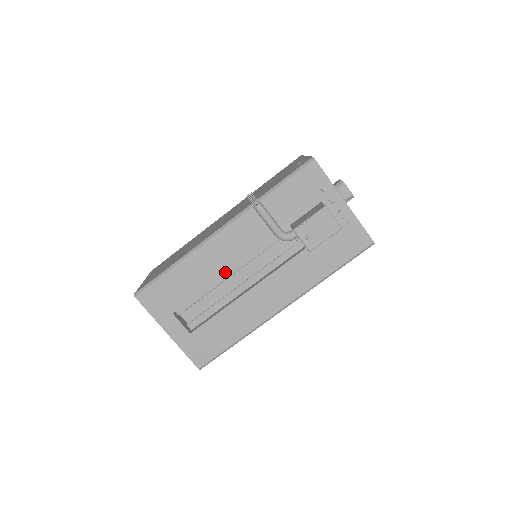
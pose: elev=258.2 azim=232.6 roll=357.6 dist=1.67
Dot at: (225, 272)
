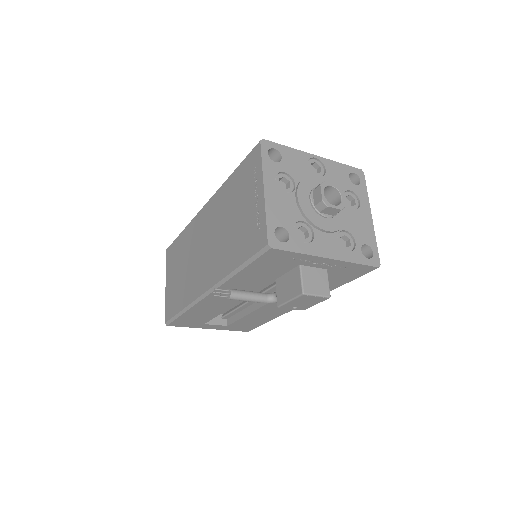
Dot at: (231, 306)
